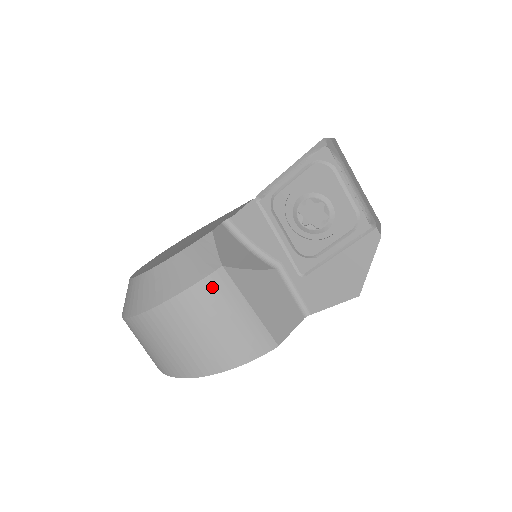
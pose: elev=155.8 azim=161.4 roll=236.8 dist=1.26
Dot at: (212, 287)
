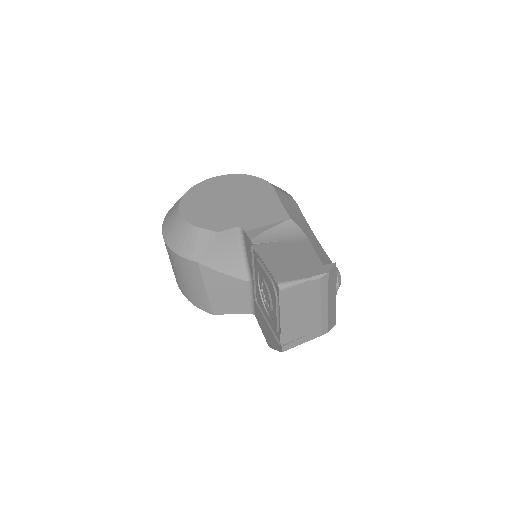
Dot at: (187, 265)
